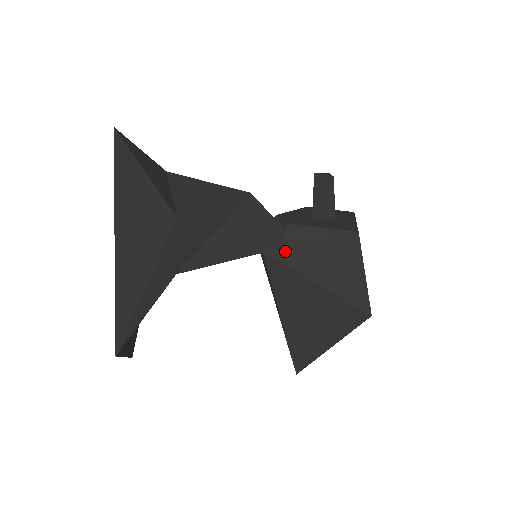
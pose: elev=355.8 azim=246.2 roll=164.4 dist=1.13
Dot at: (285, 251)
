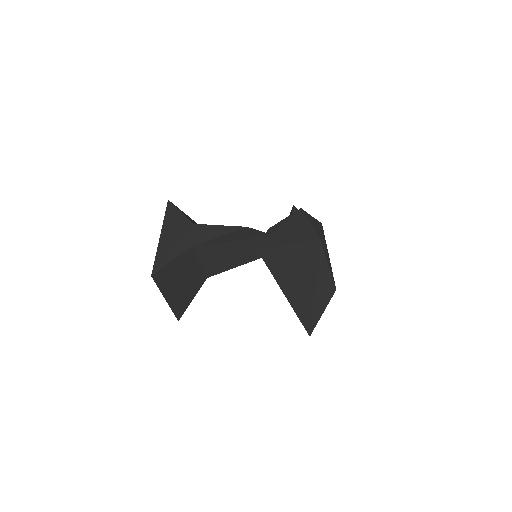
Dot at: (267, 240)
